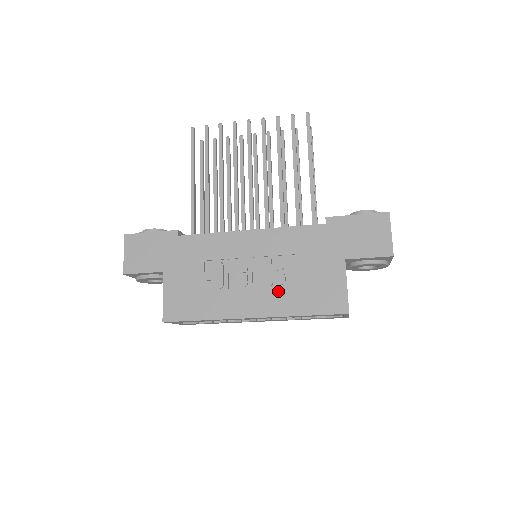
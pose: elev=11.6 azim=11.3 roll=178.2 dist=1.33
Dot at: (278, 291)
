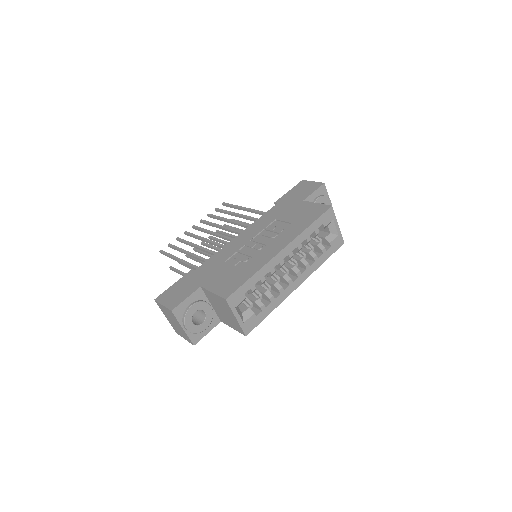
Dot at: (284, 232)
